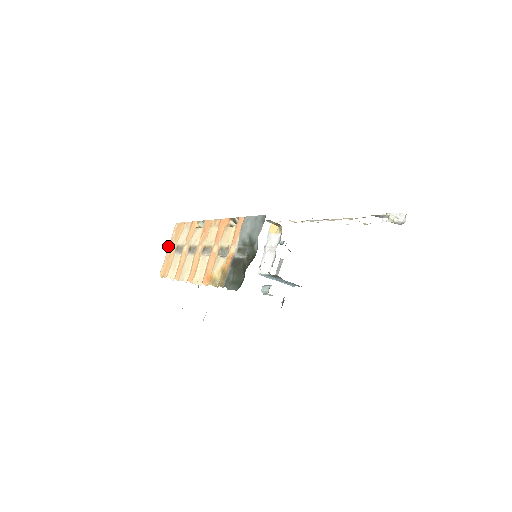
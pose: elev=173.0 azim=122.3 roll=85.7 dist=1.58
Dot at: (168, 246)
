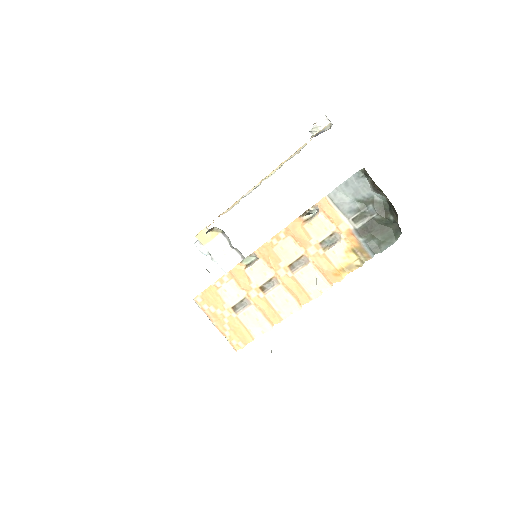
Dot at: (212, 323)
